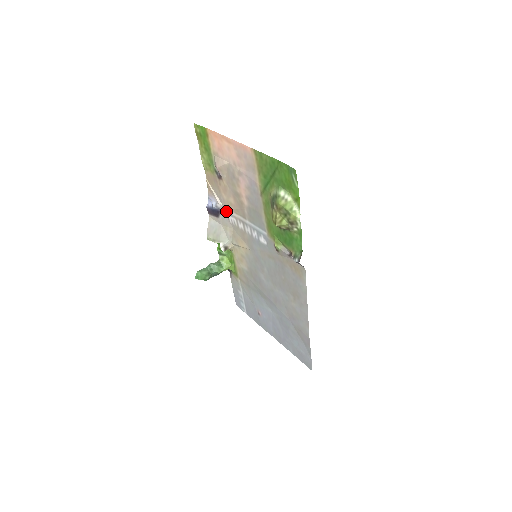
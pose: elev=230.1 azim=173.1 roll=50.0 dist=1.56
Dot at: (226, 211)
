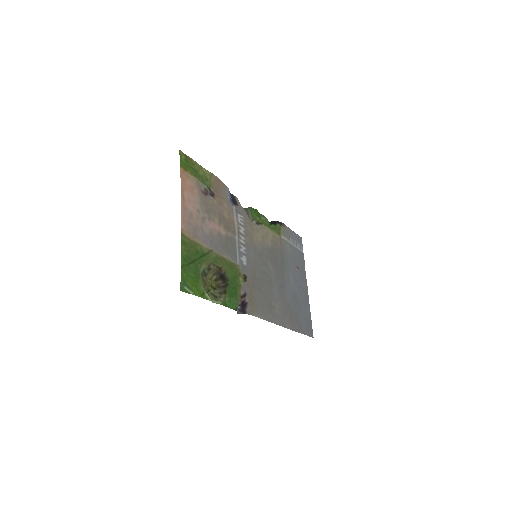
Dot at: (235, 210)
